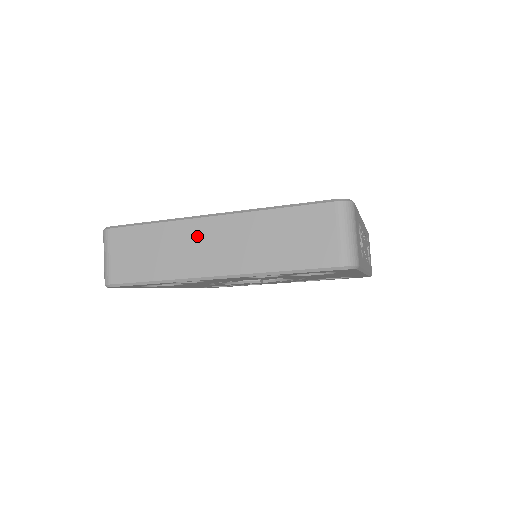
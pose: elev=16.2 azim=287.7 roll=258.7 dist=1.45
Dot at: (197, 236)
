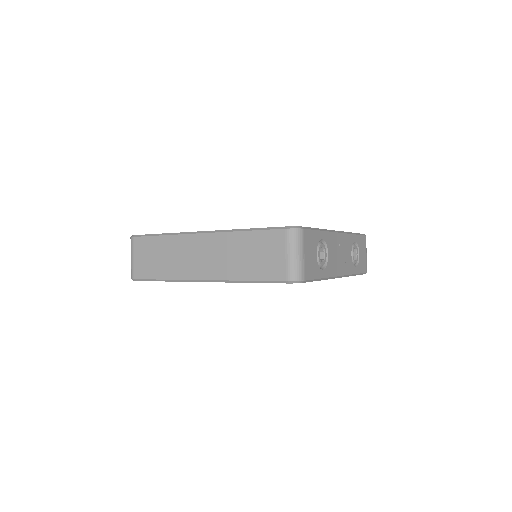
Dot at: (190, 248)
